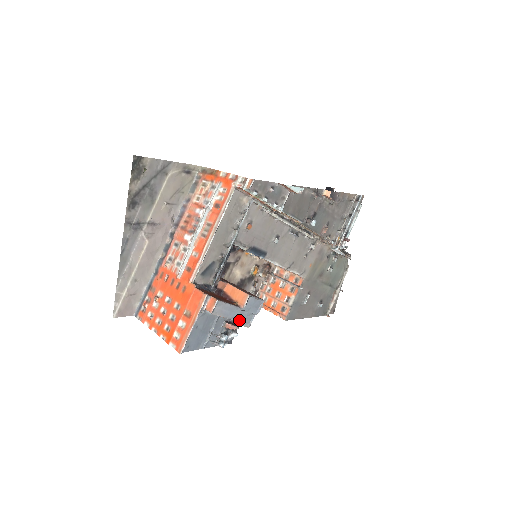
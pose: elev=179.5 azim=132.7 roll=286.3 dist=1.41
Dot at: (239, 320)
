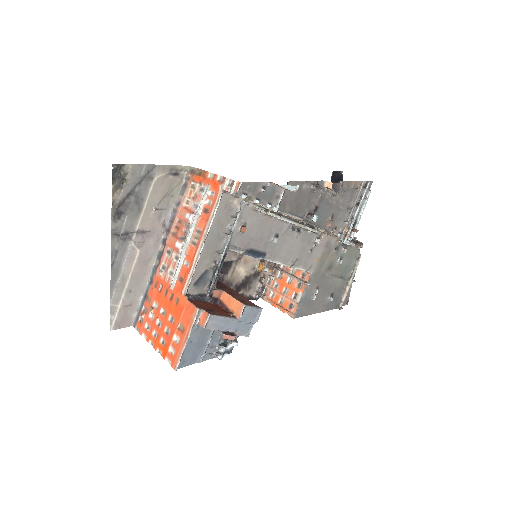
Dot at: (236, 331)
